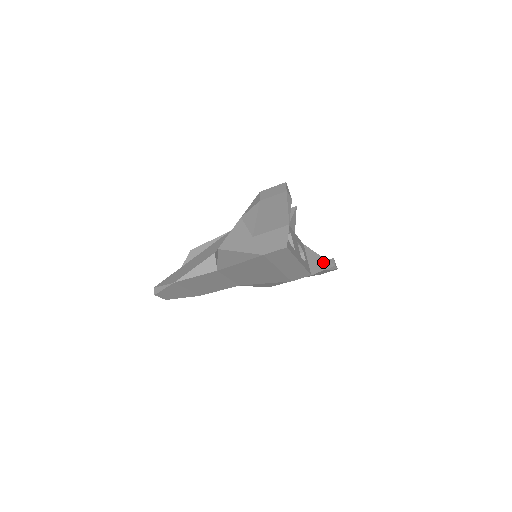
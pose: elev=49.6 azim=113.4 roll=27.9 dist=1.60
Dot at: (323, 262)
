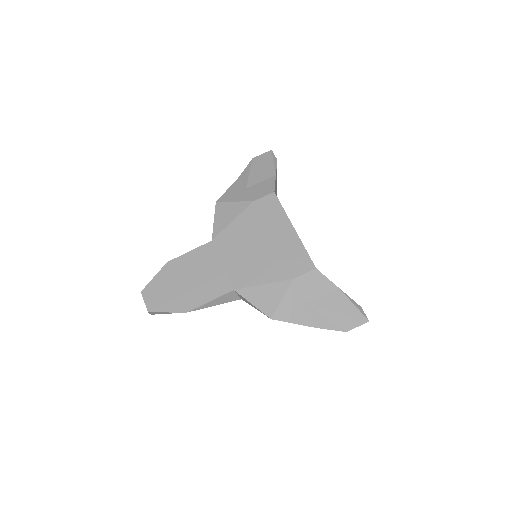
Dot at: occluded
